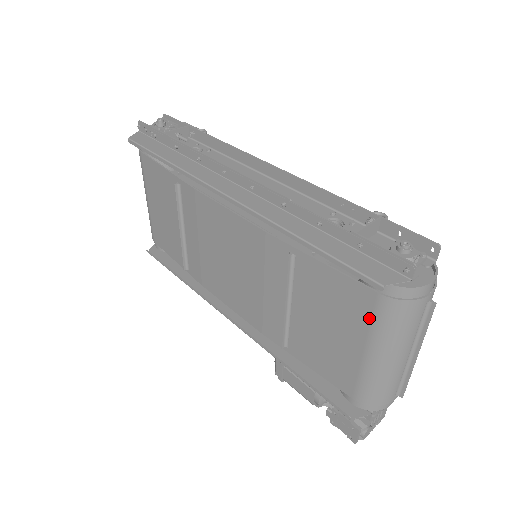
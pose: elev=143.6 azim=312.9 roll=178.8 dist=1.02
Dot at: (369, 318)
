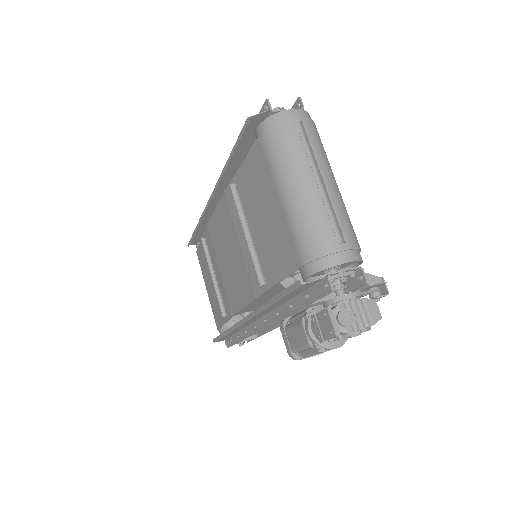
Dot at: (266, 164)
